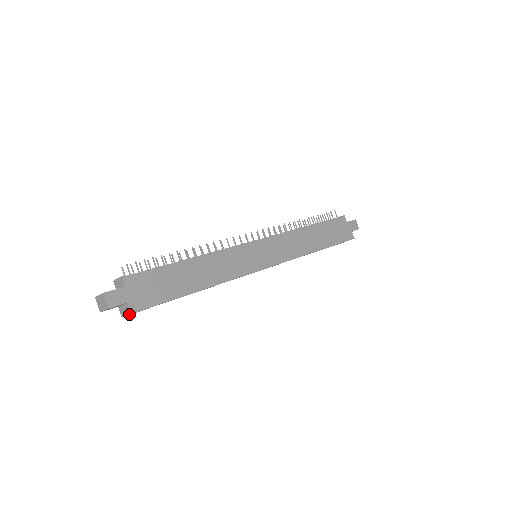
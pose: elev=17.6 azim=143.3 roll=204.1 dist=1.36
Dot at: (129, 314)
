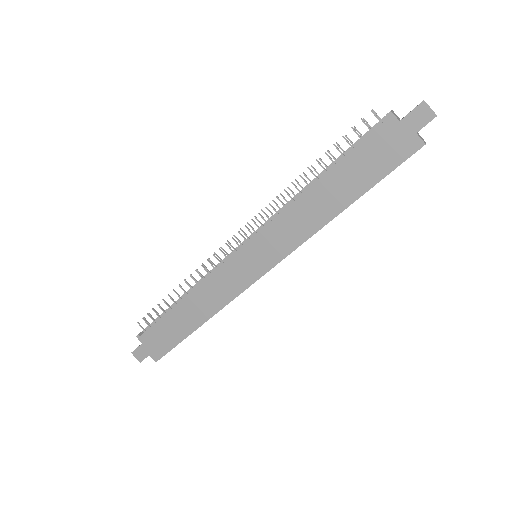
Dot at: (156, 361)
